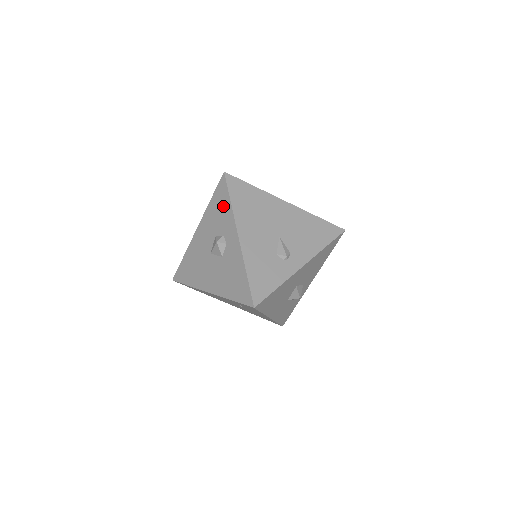
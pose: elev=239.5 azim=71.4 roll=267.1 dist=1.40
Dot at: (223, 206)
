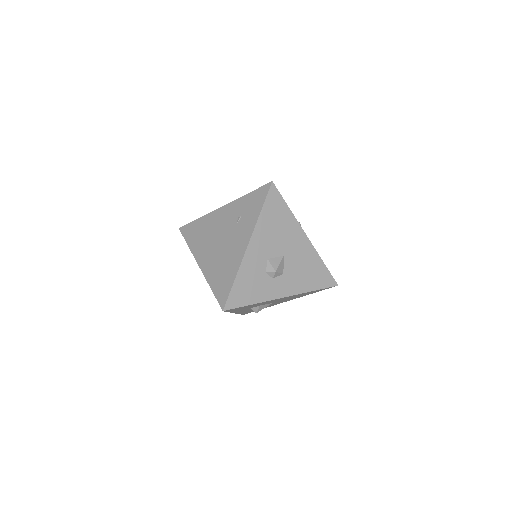
Dot at: occluded
